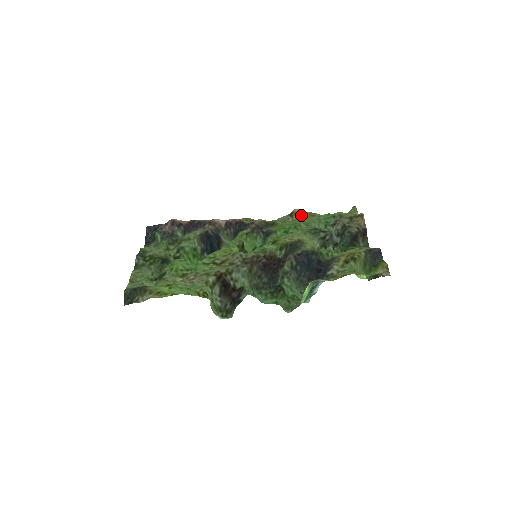
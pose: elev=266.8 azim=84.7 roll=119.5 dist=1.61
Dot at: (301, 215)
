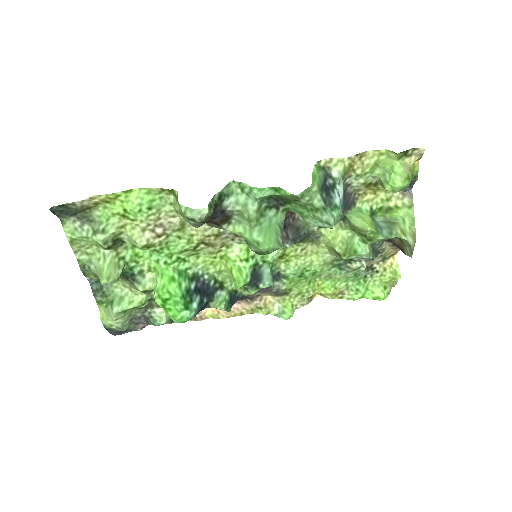
Dot at: (324, 296)
